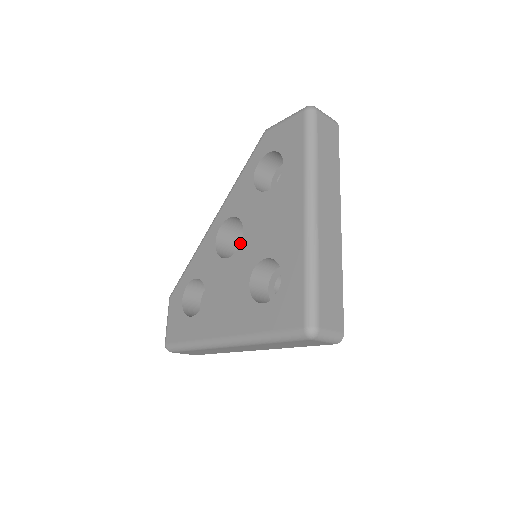
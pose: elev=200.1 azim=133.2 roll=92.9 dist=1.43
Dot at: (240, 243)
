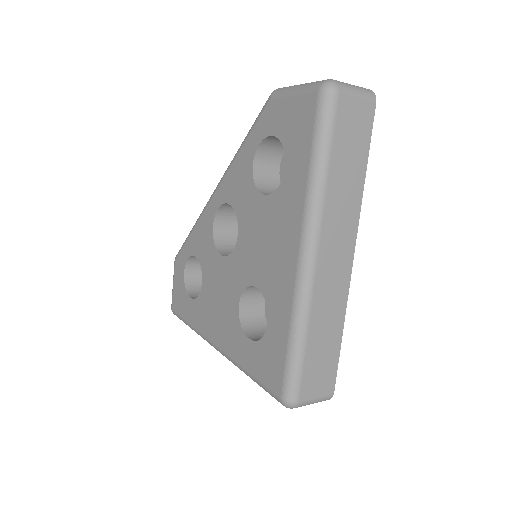
Dot at: occluded
